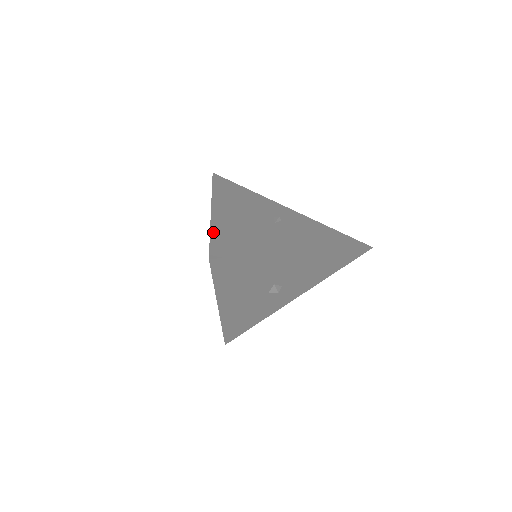
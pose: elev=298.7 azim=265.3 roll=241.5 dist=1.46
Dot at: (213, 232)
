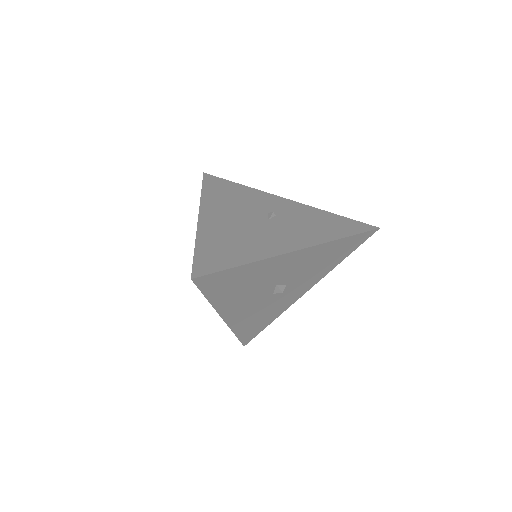
Dot at: (198, 245)
